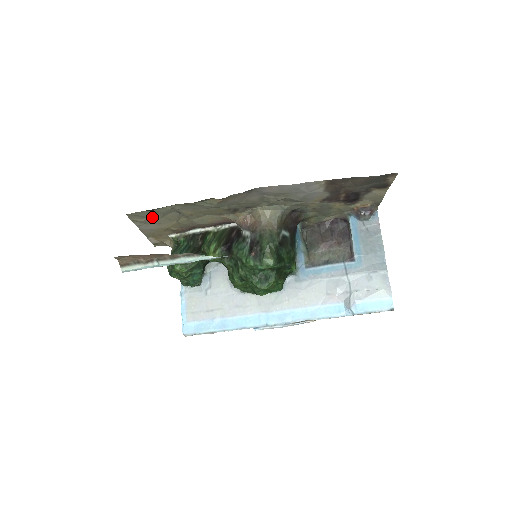
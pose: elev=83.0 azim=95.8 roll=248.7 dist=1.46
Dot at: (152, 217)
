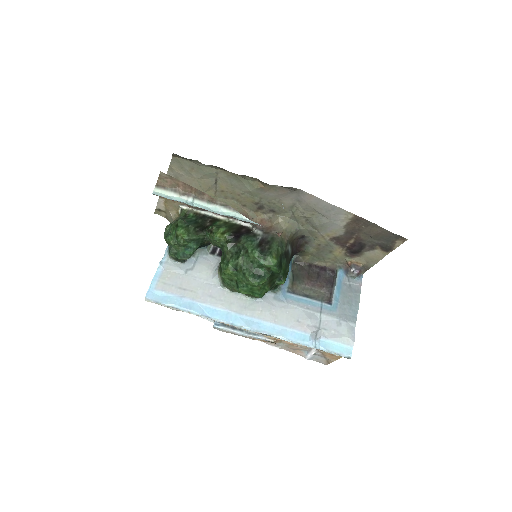
Dot at: (190, 173)
